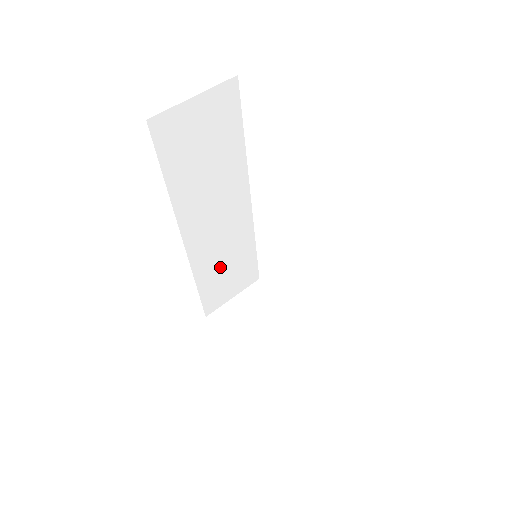
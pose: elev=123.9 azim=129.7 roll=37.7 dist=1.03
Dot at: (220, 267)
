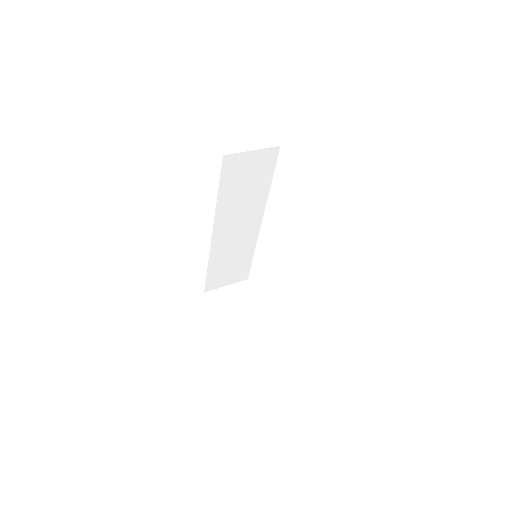
Dot at: (227, 260)
